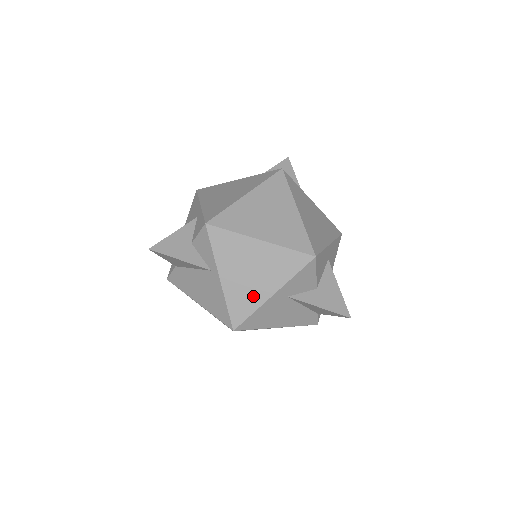
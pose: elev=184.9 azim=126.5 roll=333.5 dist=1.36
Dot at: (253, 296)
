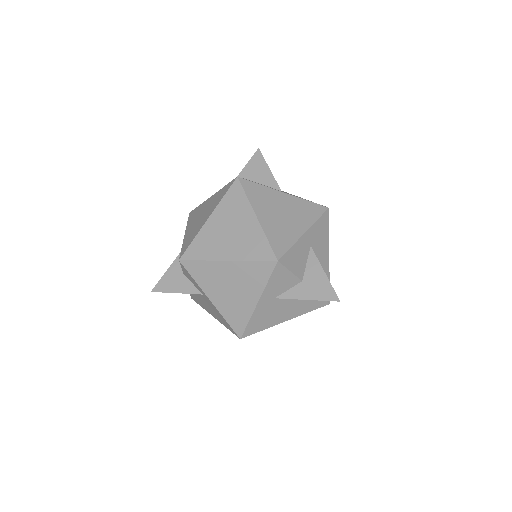
Dot at: (242, 308)
